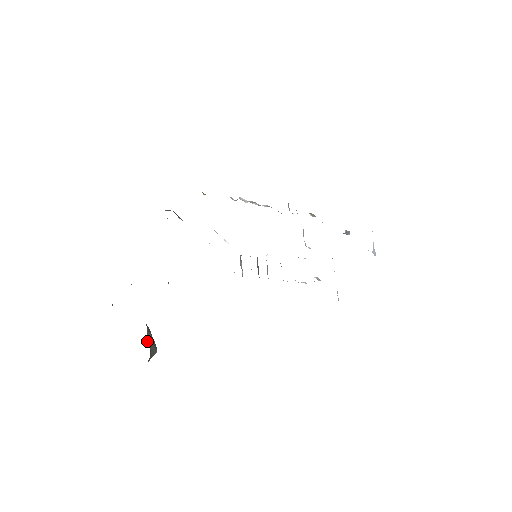
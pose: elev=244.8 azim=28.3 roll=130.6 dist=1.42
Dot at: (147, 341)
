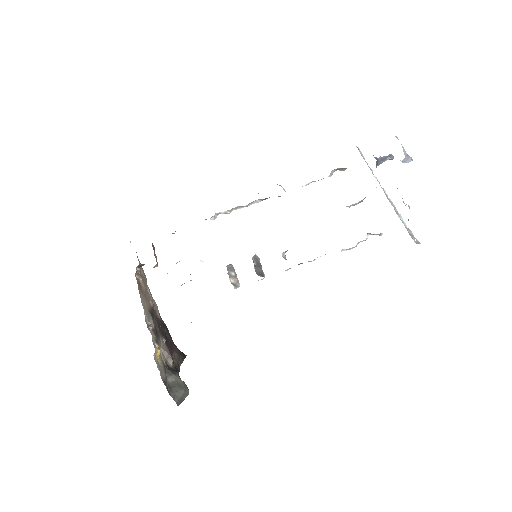
Dot at: (169, 384)
